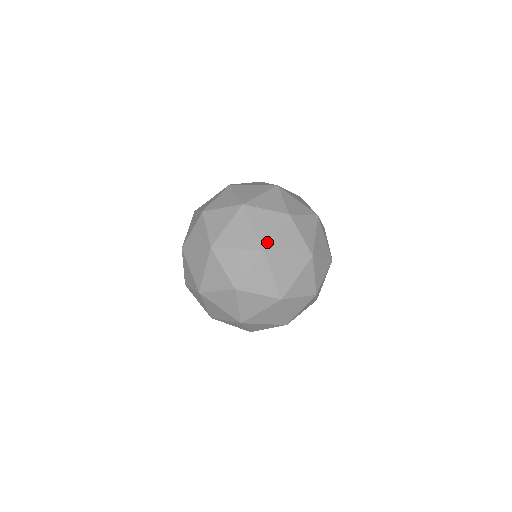
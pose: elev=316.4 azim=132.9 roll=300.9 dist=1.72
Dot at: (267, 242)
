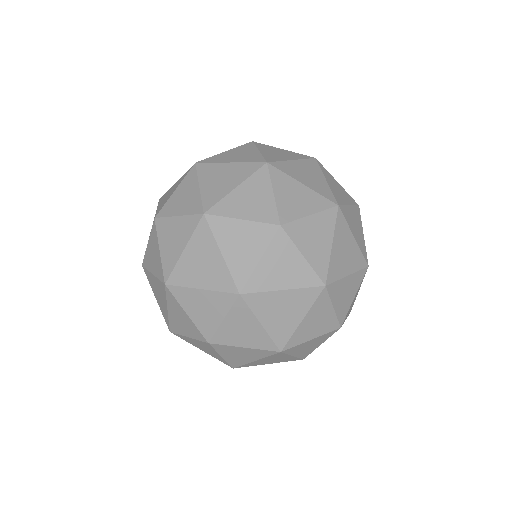
Dot at: (341, 202)
